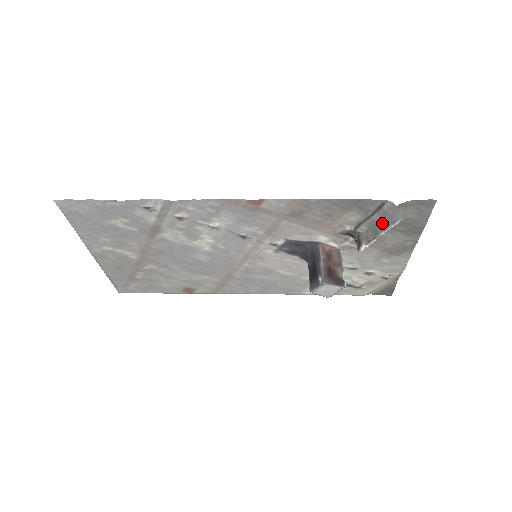
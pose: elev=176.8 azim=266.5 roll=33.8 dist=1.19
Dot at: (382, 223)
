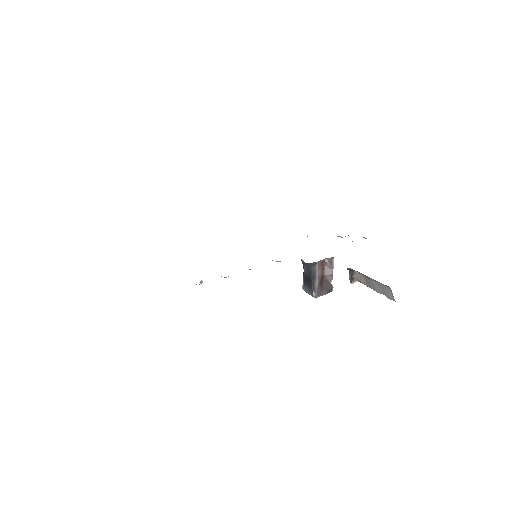
Dot at: (376, 287)
